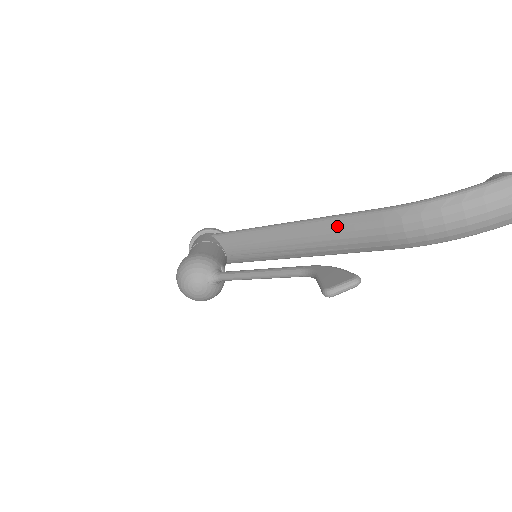
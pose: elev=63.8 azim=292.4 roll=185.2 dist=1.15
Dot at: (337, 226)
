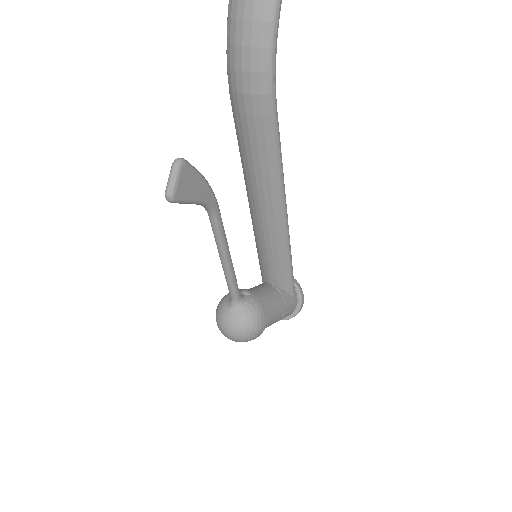
Dot at: (243, 160)
